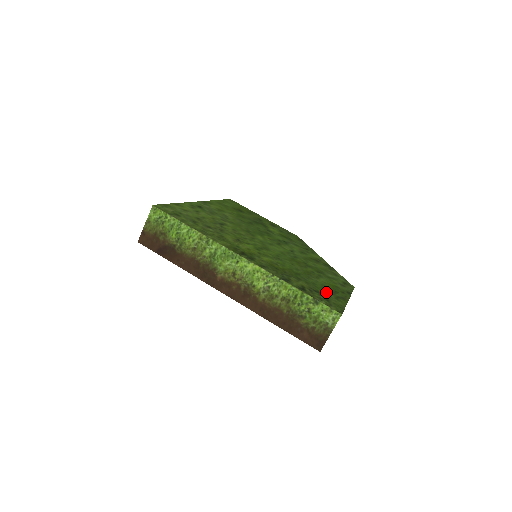
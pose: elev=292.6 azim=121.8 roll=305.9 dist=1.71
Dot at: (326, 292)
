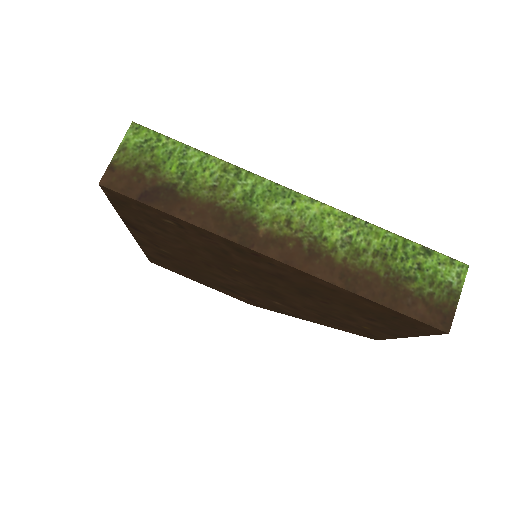
Dot at: occluded
